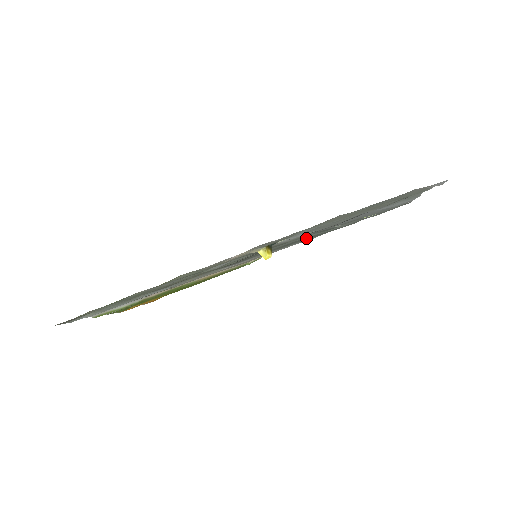
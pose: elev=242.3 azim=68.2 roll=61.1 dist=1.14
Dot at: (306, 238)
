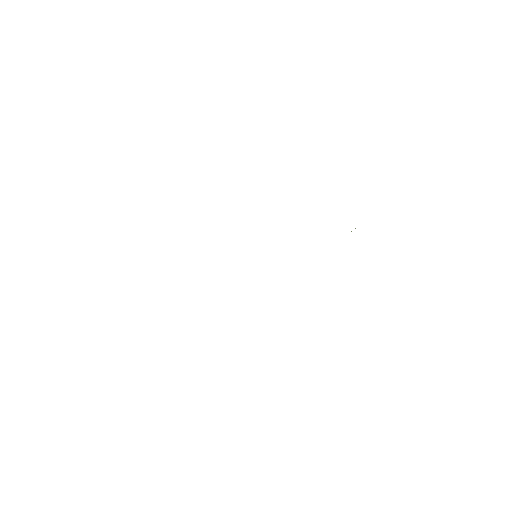
Dot at: occluded
